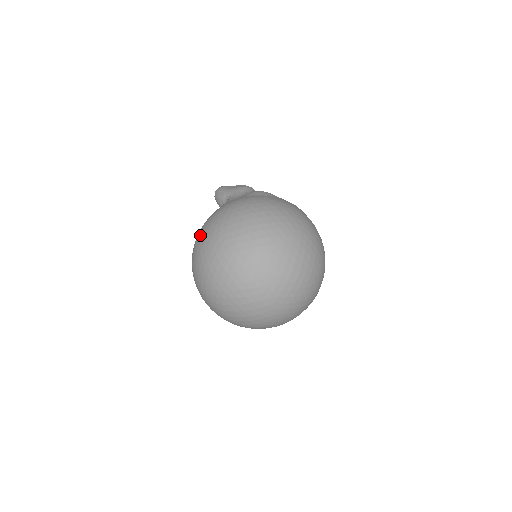
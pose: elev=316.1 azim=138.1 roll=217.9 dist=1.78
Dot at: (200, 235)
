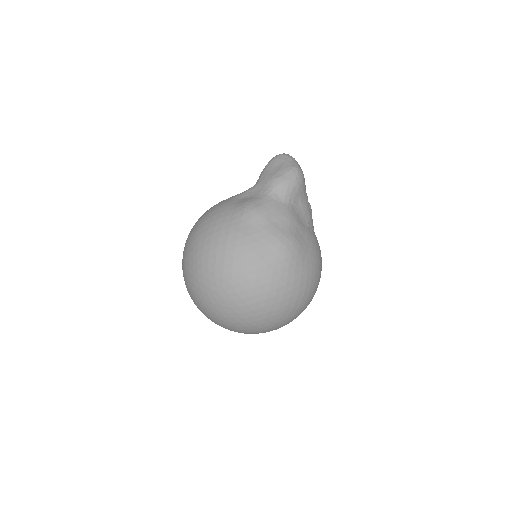
Dot at: occluded
